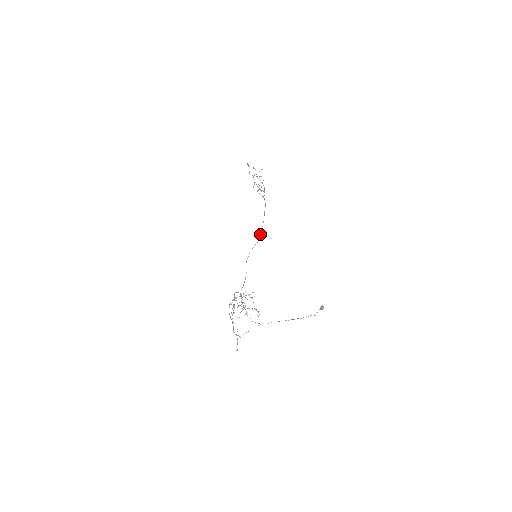
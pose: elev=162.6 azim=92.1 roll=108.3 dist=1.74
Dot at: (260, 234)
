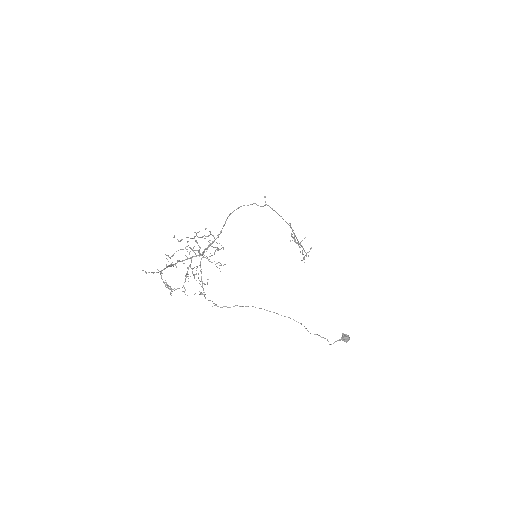
Dot at: (265, 202)
